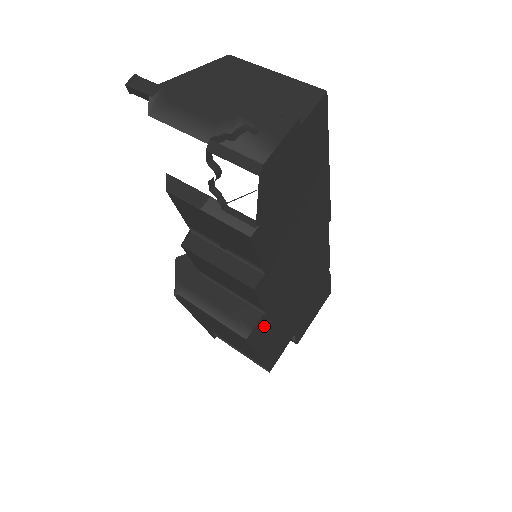
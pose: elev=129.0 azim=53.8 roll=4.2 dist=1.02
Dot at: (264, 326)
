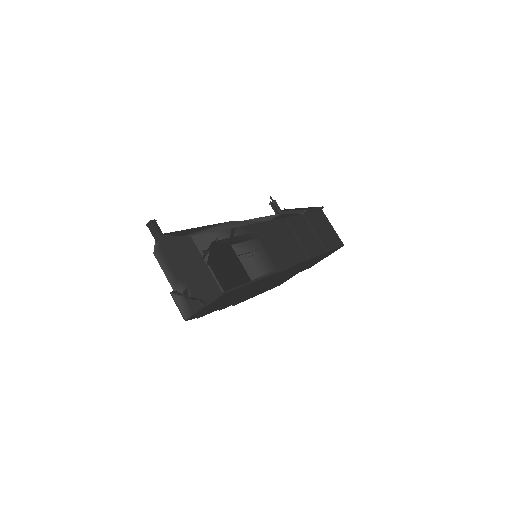
Dot at: occluded
